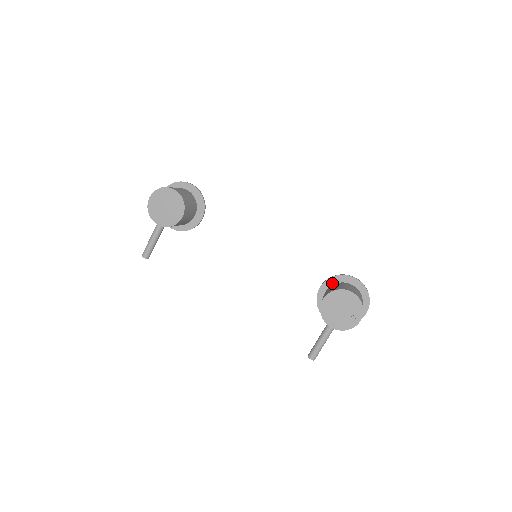
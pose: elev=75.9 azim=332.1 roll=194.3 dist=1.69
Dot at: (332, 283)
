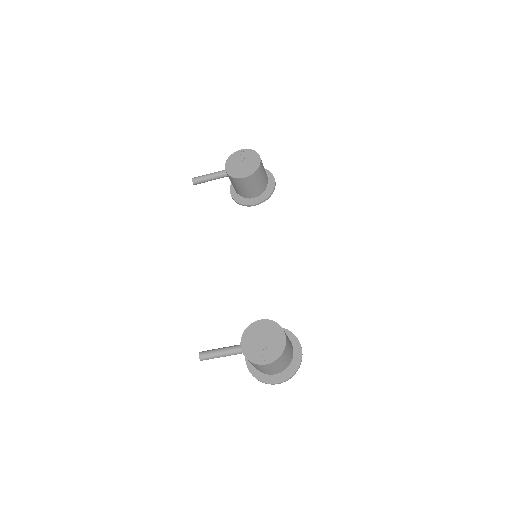
Dot at: occluded
